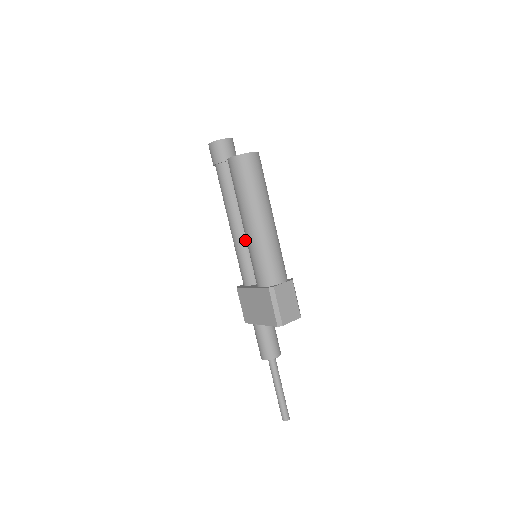
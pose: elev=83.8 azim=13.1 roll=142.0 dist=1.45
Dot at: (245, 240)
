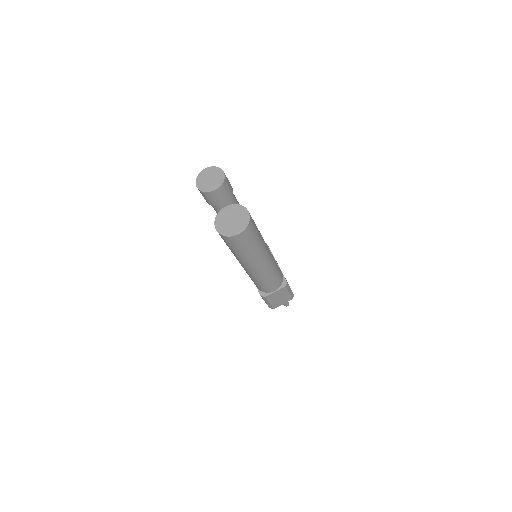
Dot at: occluded
